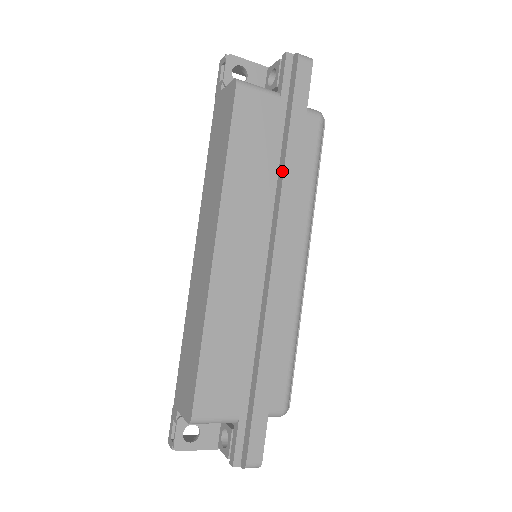
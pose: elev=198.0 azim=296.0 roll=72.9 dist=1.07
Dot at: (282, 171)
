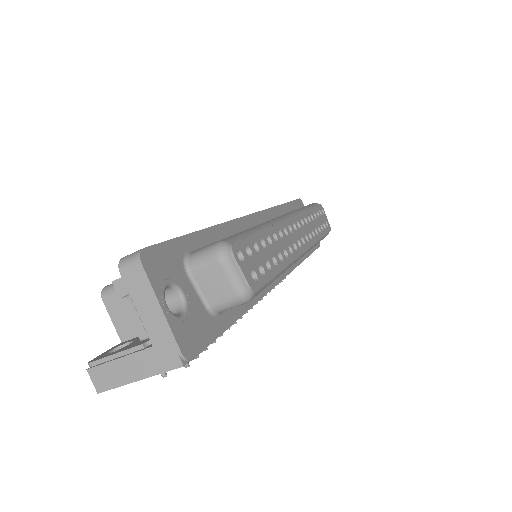
Dot at: occluded
